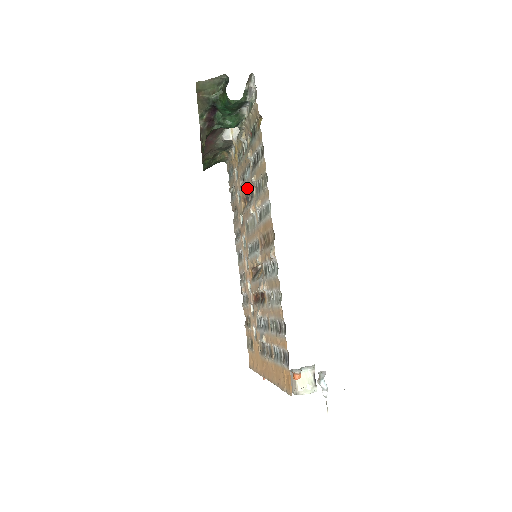
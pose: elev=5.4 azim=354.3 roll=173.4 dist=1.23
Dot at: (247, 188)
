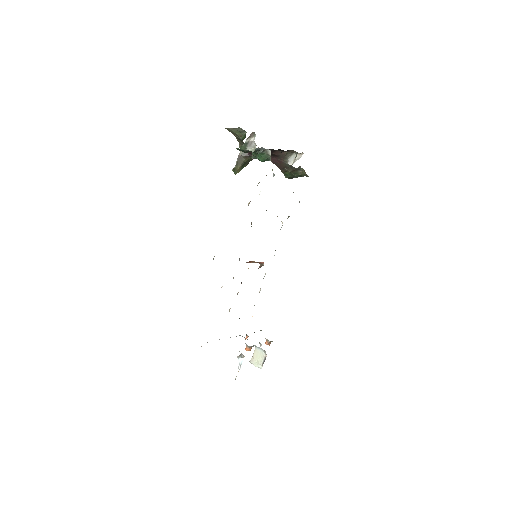
Dot at: occluded
